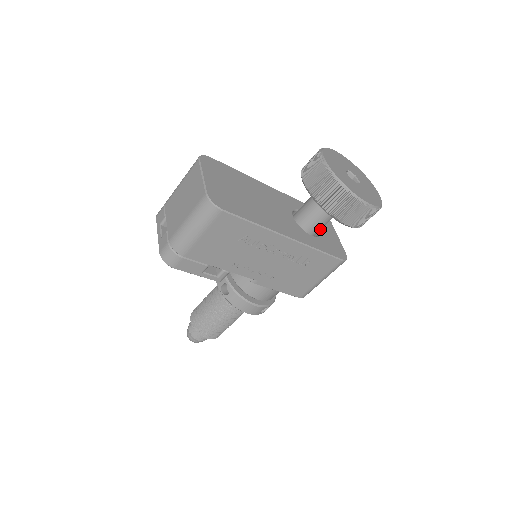
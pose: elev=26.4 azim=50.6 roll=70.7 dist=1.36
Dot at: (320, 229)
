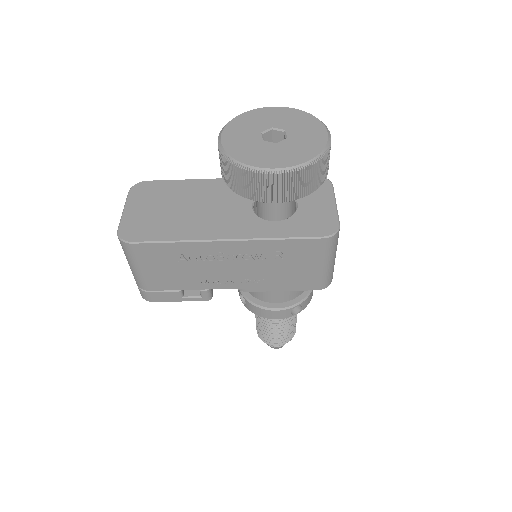
Dot at: (285, 209)
